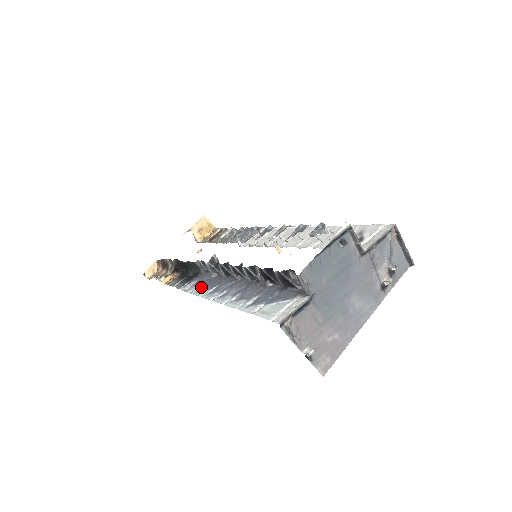
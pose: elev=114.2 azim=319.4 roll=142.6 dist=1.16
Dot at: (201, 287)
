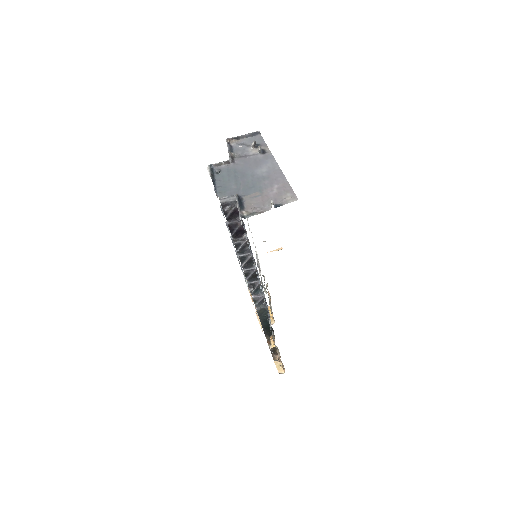
Dot at: (266, 305)
